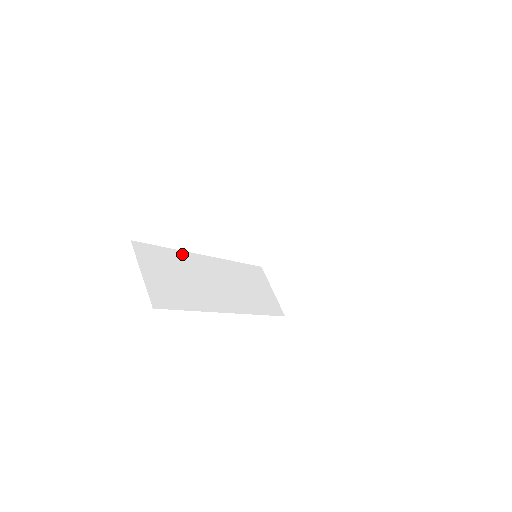
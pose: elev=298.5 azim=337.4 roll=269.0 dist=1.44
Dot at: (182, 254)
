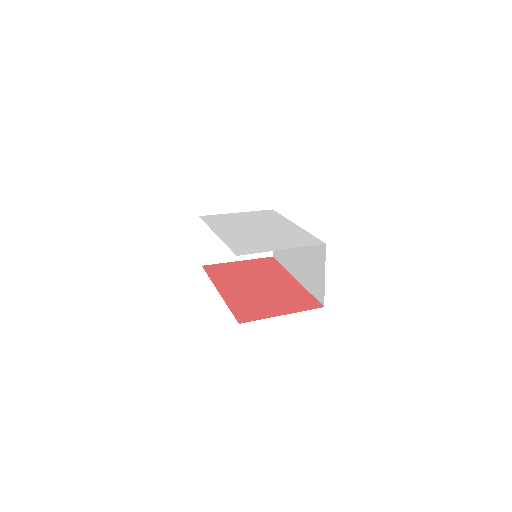
Dot at: occluded
